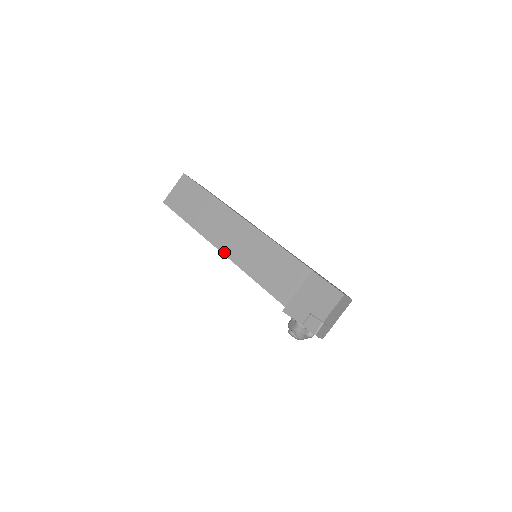
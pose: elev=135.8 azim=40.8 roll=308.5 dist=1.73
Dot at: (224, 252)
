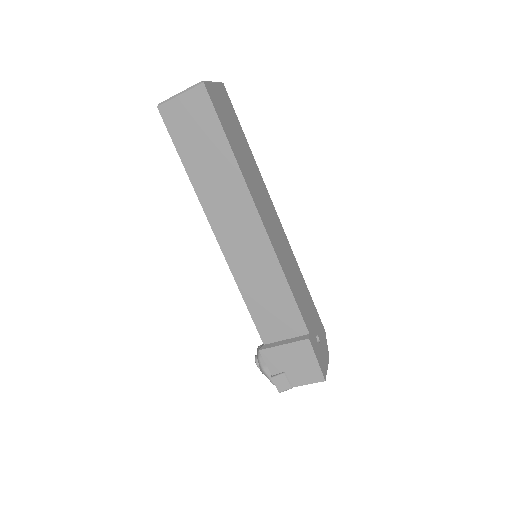
Dot at: (221, 244)
